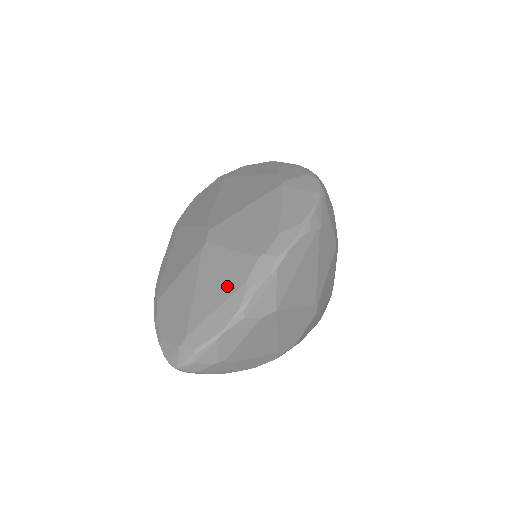
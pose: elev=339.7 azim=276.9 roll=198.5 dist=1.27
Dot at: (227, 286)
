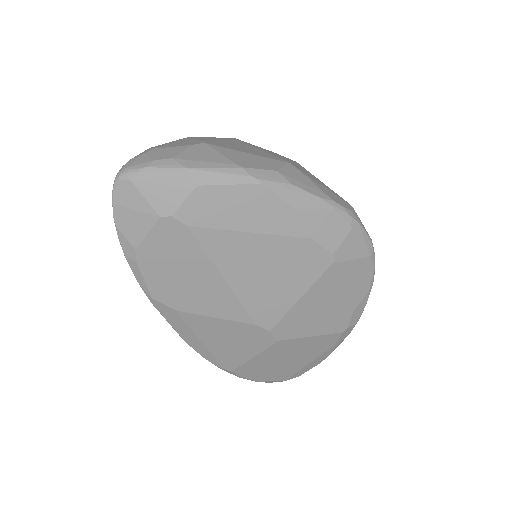
Dot at: (317, 352)
